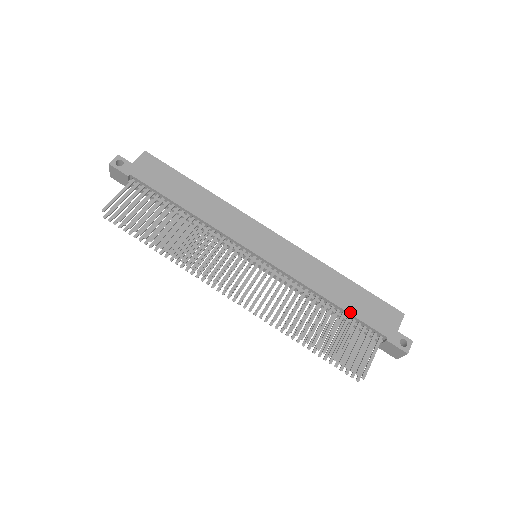
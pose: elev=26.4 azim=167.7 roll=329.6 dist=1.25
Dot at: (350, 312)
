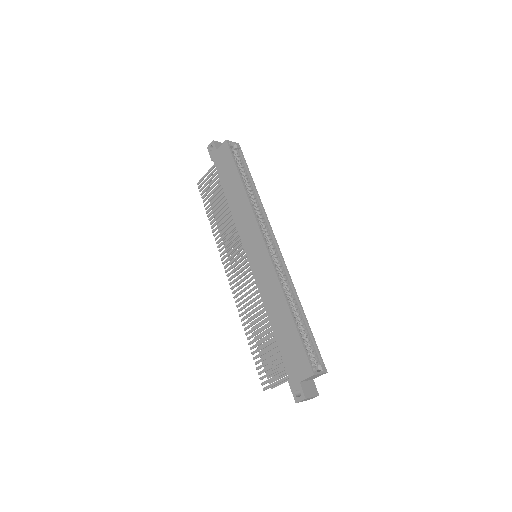
Dot at: (277, 341)
